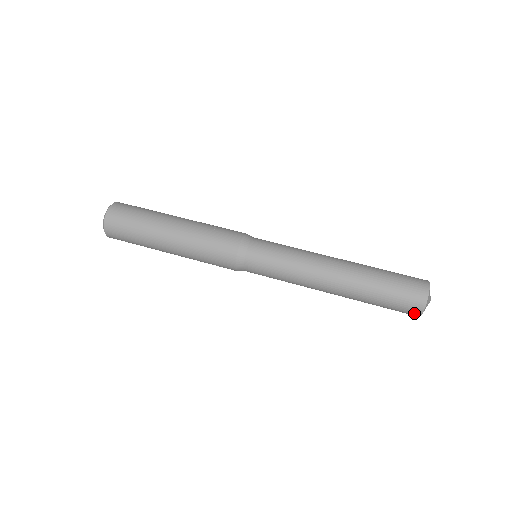
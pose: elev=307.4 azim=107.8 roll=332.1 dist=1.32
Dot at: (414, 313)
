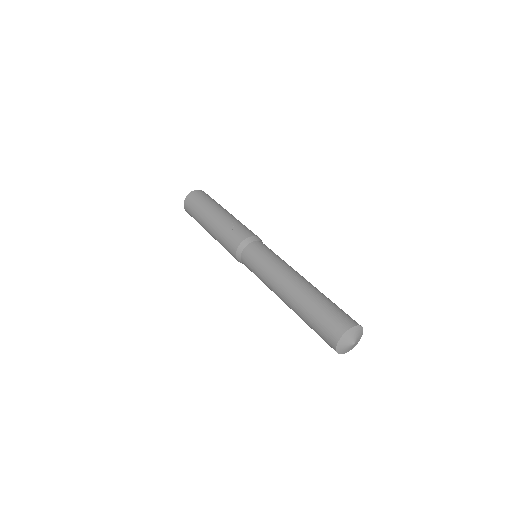
Dot at: occluded
